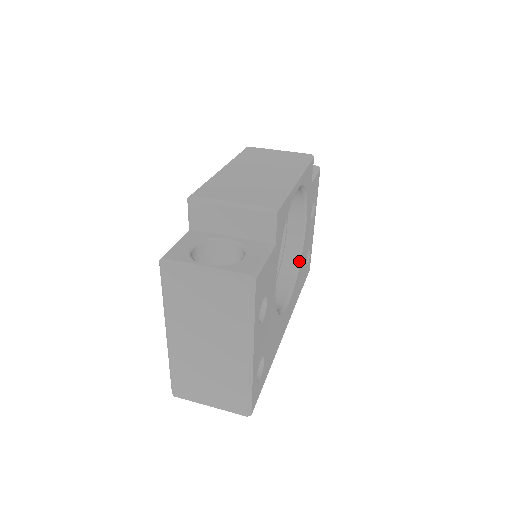
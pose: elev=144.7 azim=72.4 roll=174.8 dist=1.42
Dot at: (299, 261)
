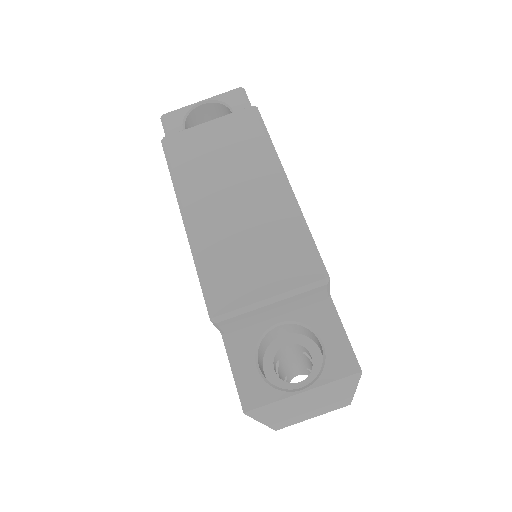
Dot at: occluded
